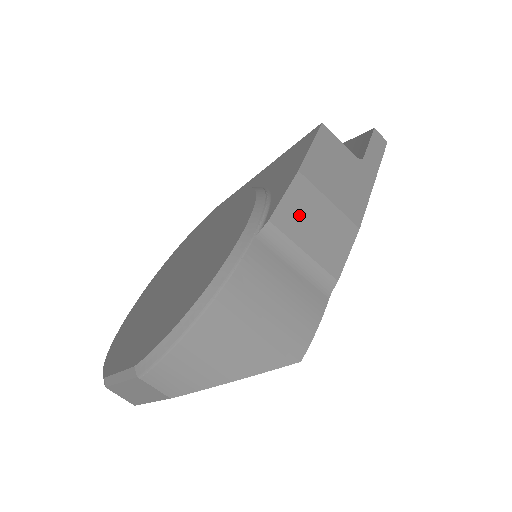
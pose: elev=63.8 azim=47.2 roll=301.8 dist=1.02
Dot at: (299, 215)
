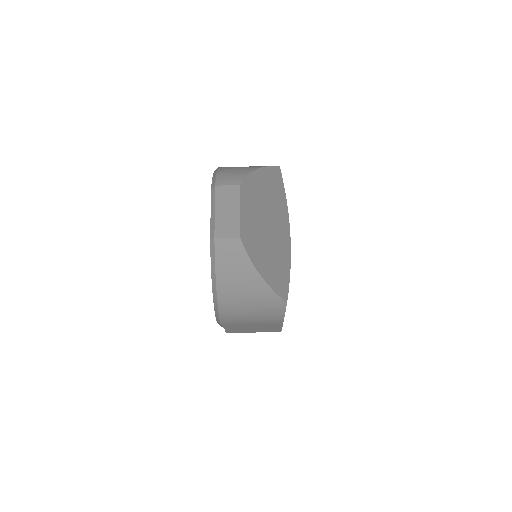
Dot at: occluded
